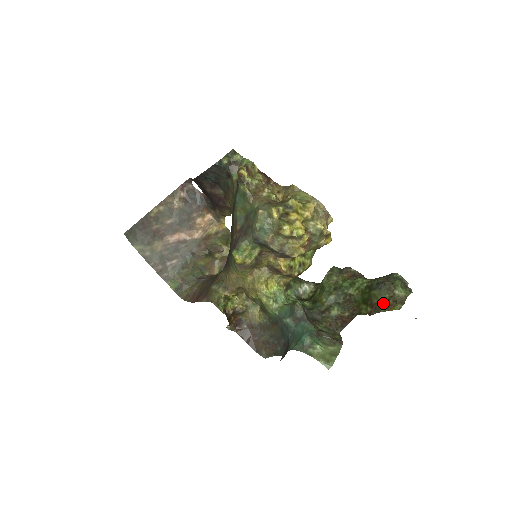
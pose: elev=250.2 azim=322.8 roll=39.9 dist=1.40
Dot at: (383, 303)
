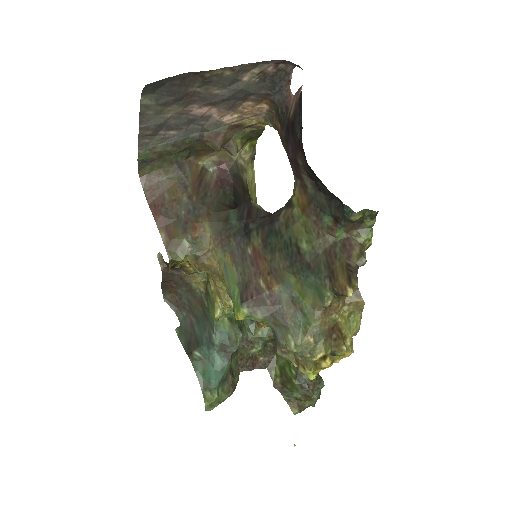
Dot at: (291, 395)
